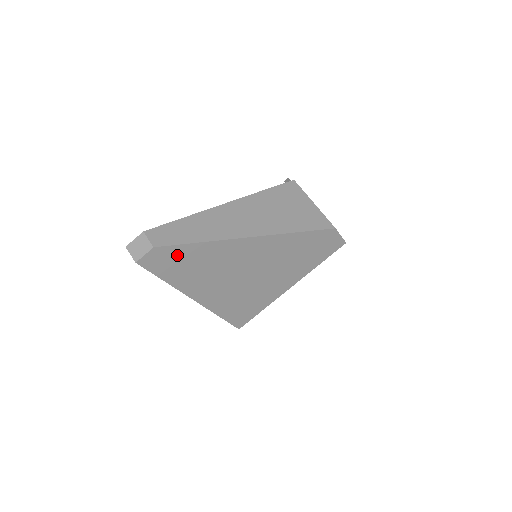
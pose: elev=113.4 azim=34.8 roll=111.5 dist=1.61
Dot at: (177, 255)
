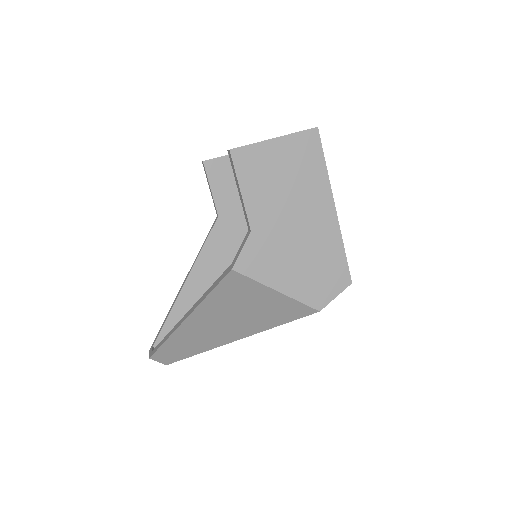
Dot at: occluded
